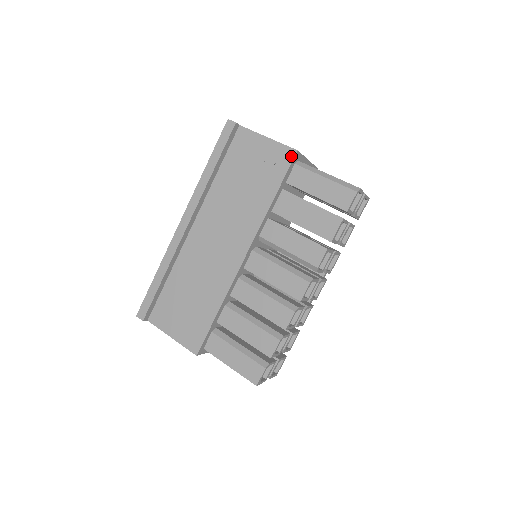
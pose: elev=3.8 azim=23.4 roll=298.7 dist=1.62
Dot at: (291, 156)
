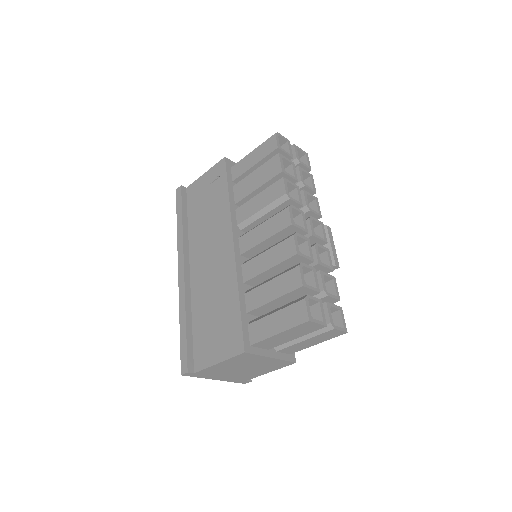
Dot at: (223, 163)
